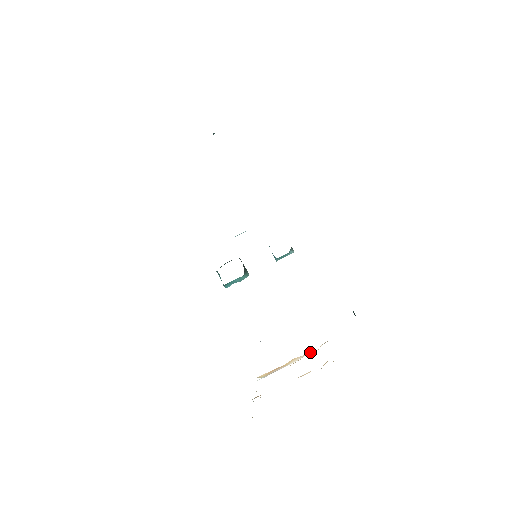
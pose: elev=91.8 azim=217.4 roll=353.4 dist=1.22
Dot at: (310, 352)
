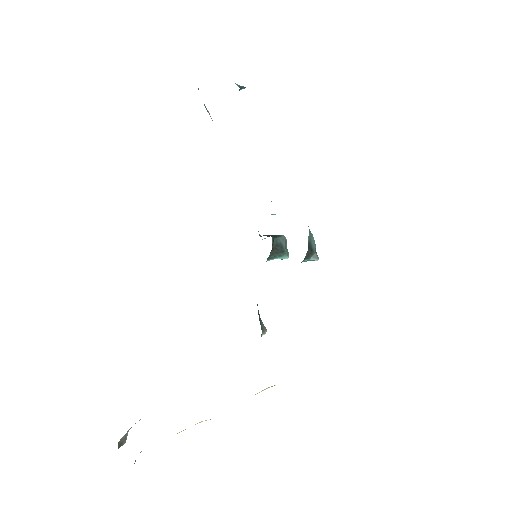
Dot at: occluded
